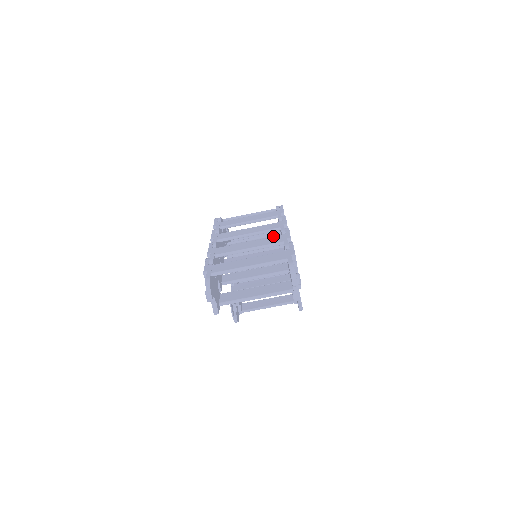
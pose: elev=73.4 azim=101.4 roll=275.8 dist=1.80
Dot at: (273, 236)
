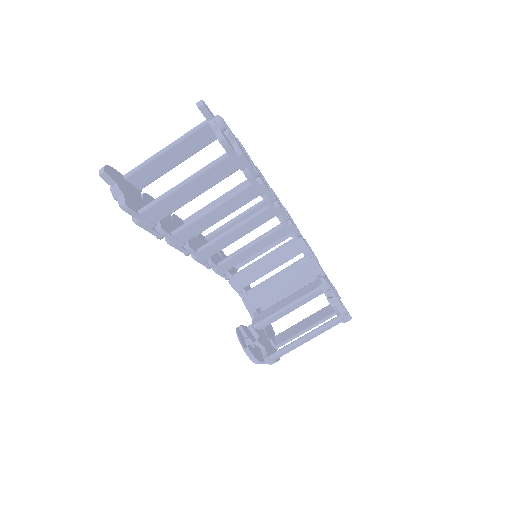
Dot at: occluded
